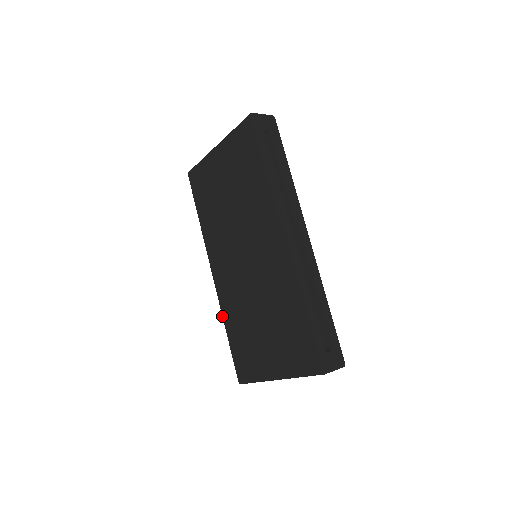
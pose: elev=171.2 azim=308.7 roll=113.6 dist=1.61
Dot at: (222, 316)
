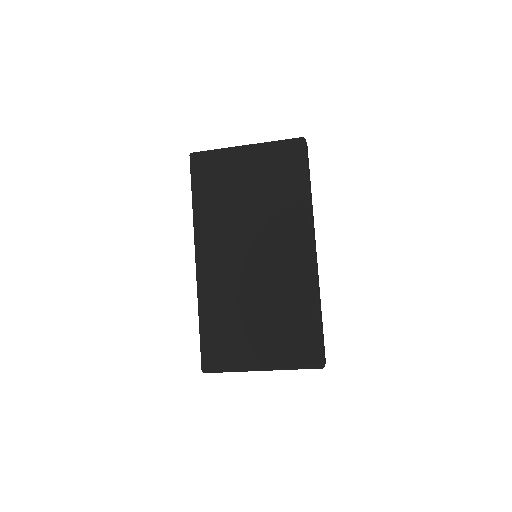
Dot at: (199, 303)
